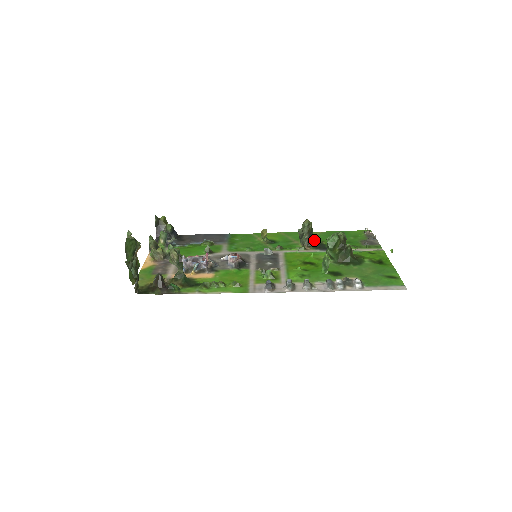
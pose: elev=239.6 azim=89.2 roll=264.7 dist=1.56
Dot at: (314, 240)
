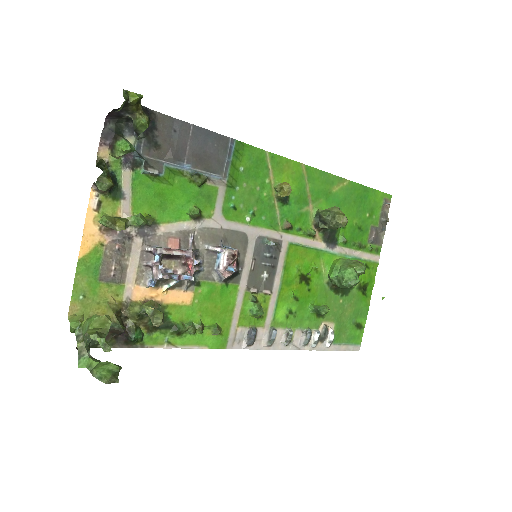
Dot at: occluded
